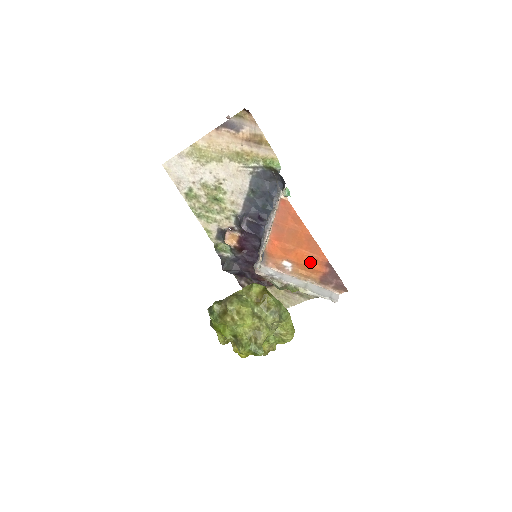
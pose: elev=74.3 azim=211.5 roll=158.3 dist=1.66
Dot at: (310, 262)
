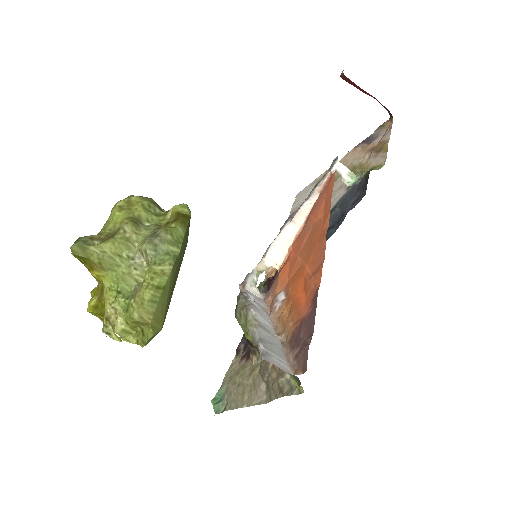
Dot at: (301, 292)
